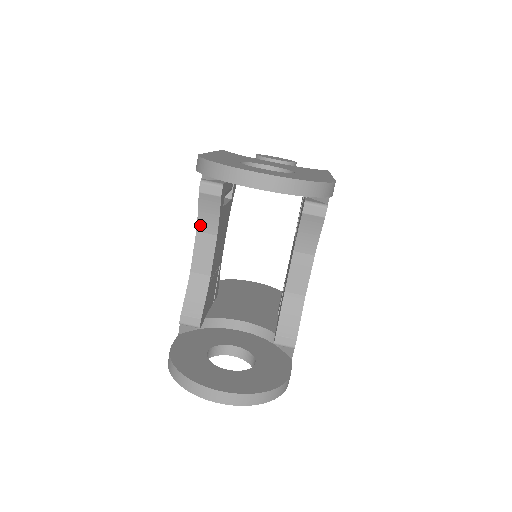
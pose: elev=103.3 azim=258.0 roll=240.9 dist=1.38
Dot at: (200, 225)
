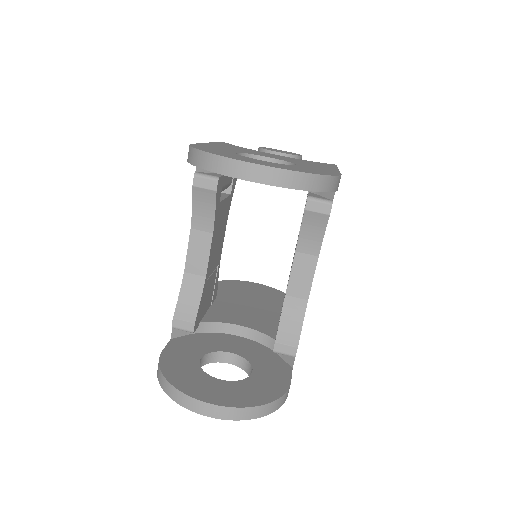
Dot at: (195, 222)
